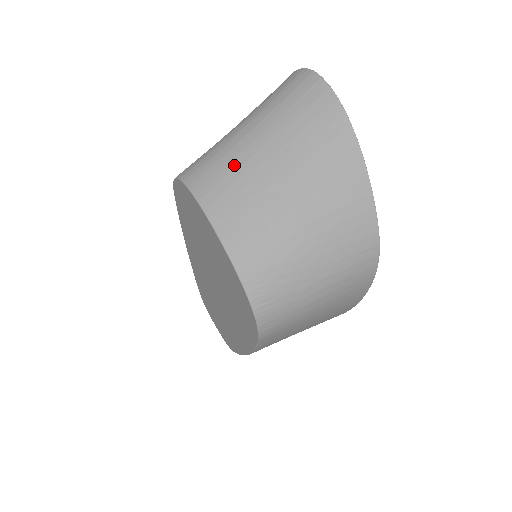
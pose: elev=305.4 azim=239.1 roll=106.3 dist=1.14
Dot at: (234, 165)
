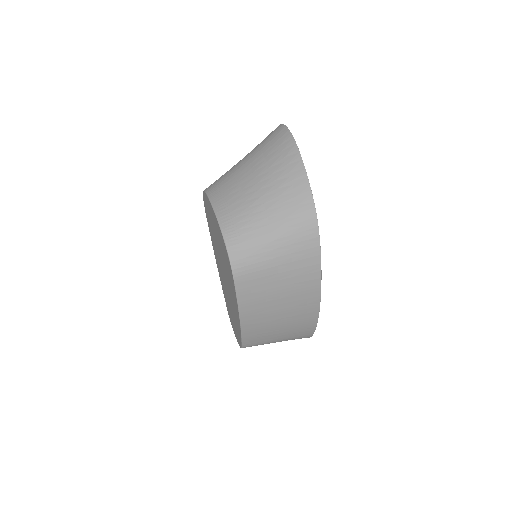
Dot at: (230, 173)
